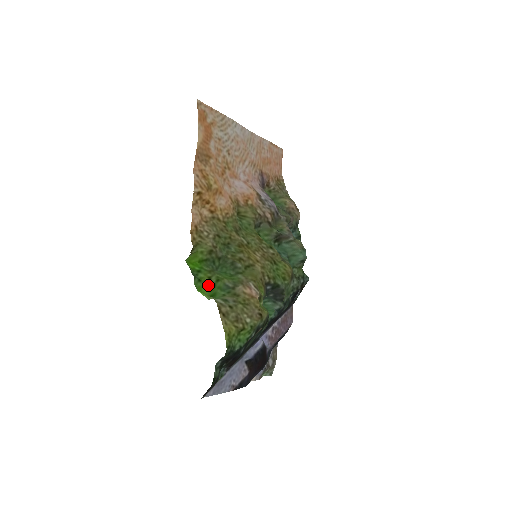
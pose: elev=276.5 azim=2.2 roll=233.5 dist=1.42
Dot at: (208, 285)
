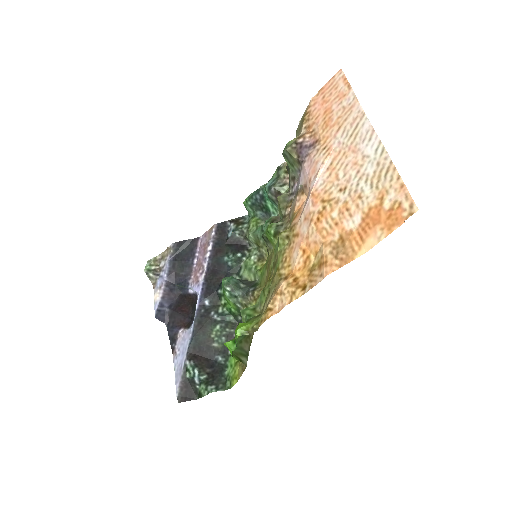
Dot at: occluded
